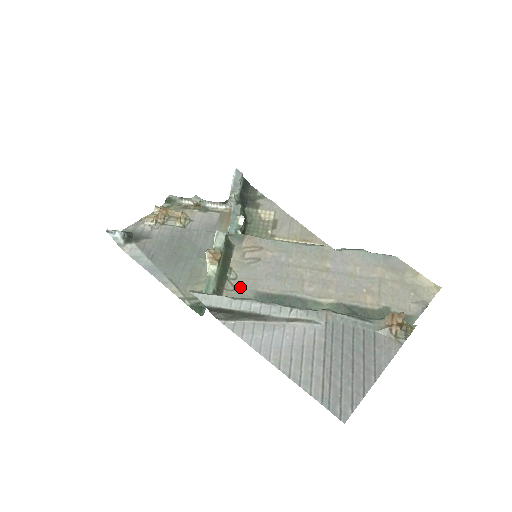
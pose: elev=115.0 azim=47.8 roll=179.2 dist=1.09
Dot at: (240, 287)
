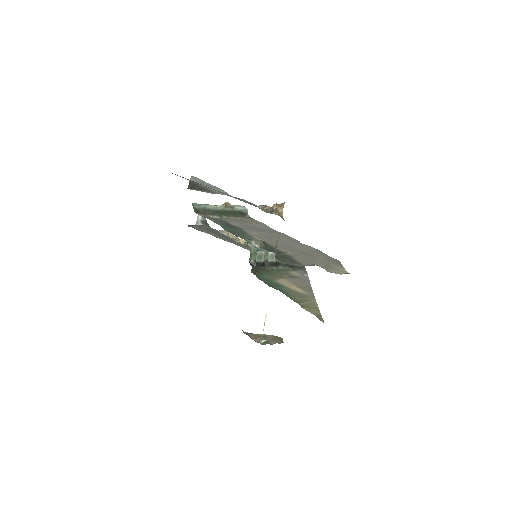
Dot at: (221, 218)
